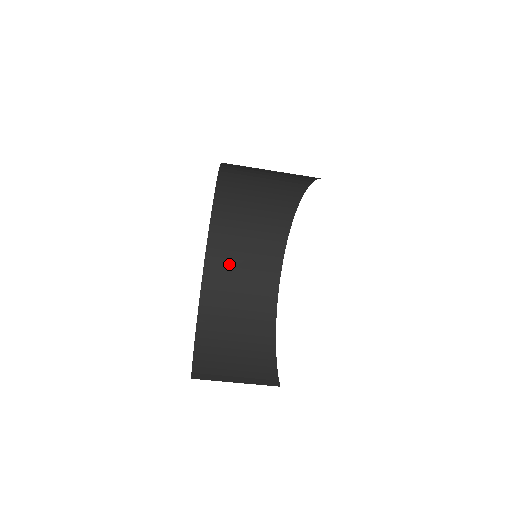
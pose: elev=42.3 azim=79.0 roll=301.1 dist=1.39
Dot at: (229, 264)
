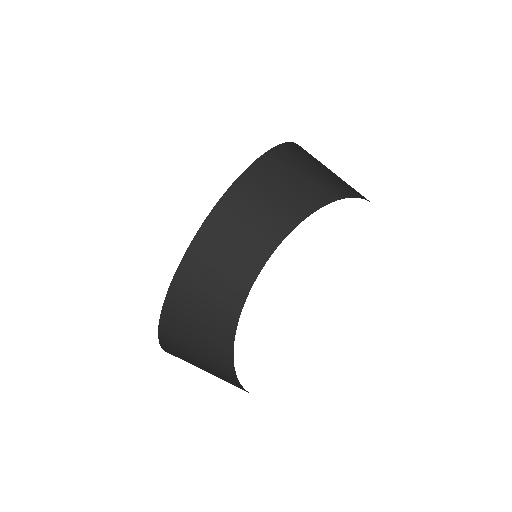
Dot at: (189, 306)
